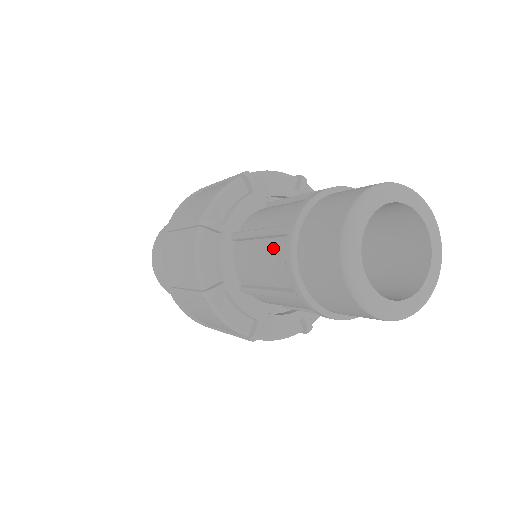
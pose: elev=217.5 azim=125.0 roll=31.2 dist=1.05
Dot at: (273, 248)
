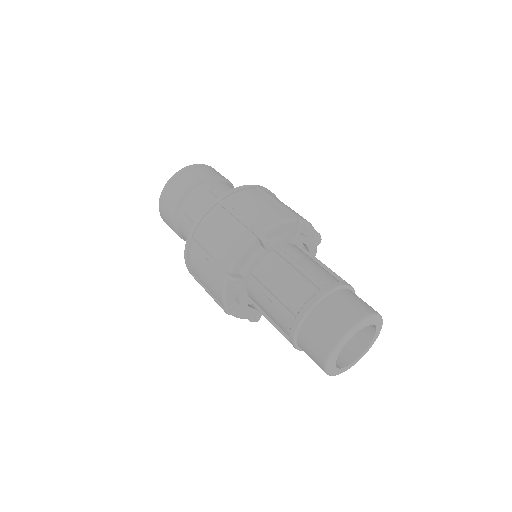
Dot at: (281, 316)
